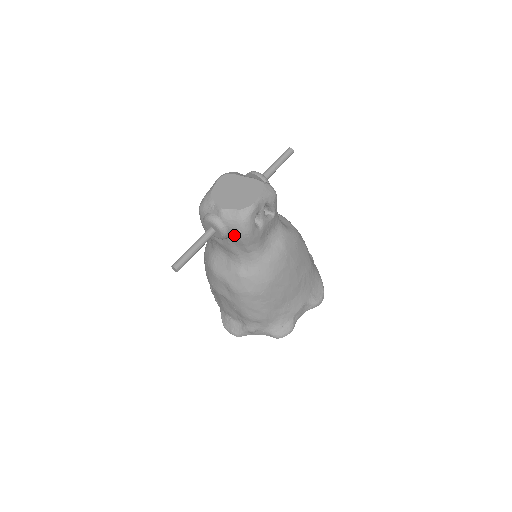
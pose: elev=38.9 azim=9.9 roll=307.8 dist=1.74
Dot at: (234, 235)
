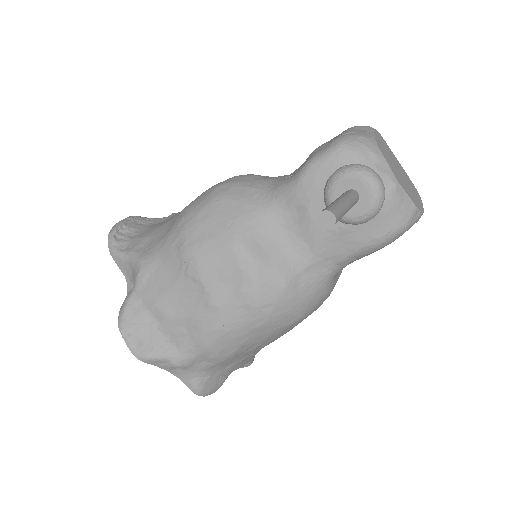
Dot at: (368, 230)
